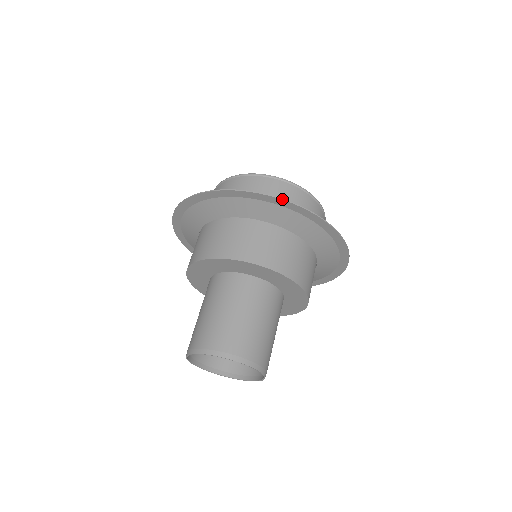
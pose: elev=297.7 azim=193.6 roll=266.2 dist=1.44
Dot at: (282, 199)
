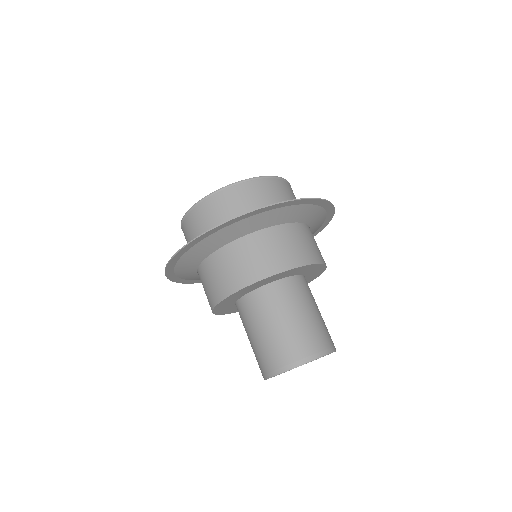
Dot at: (186, 245)
